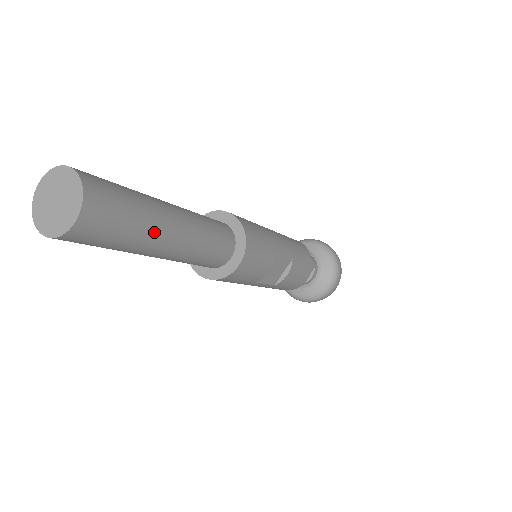
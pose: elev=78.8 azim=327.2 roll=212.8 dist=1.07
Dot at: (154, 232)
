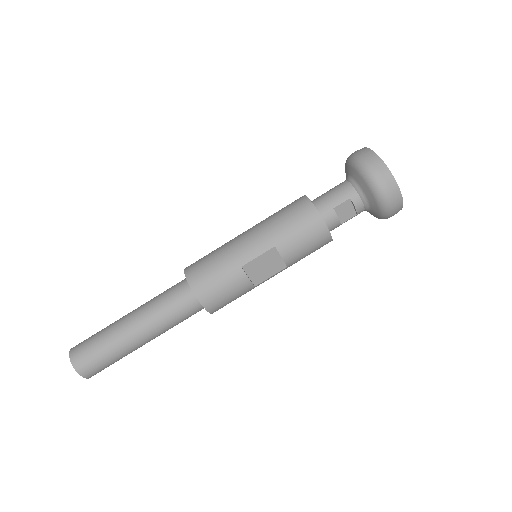
Dot at: (122, 346)
